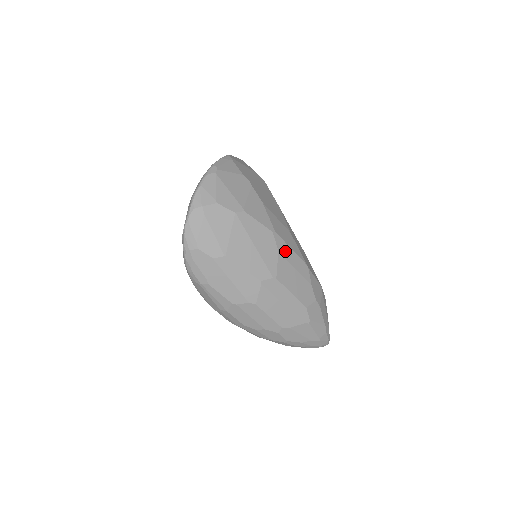
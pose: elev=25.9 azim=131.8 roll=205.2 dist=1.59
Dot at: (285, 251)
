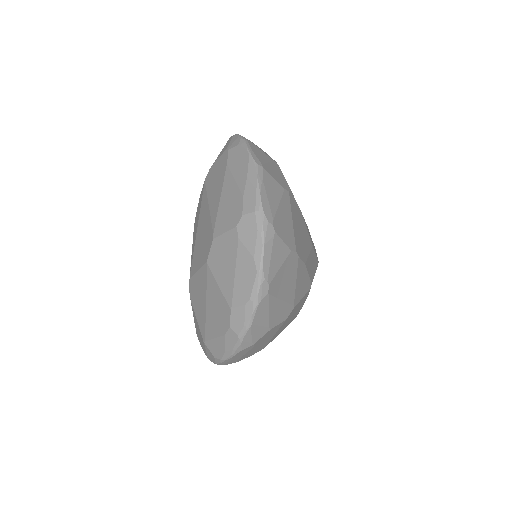
Dot at: occluded
